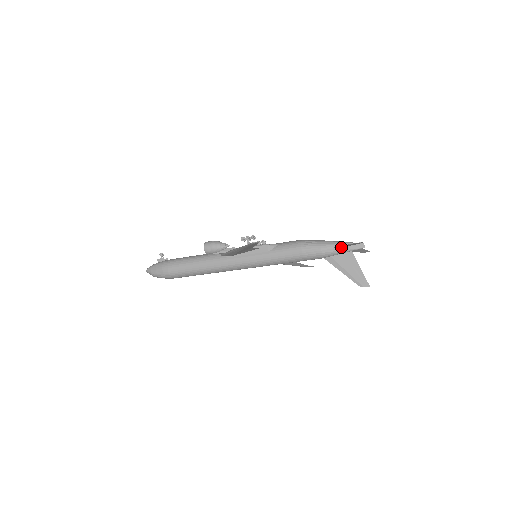
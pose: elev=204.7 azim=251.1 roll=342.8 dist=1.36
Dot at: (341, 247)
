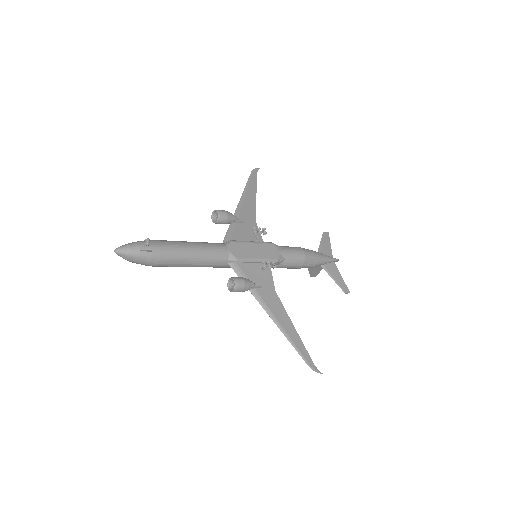
Dot at: (325, 264)
